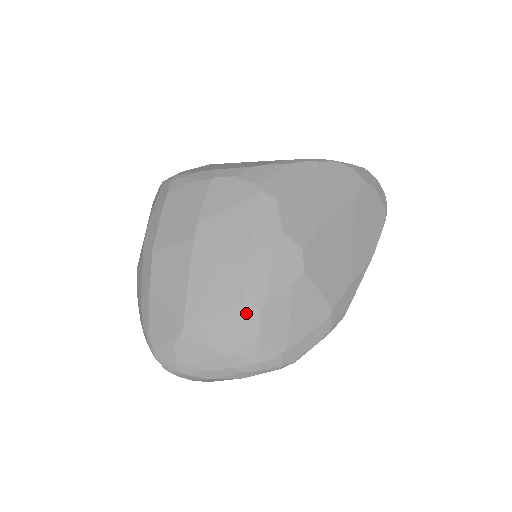
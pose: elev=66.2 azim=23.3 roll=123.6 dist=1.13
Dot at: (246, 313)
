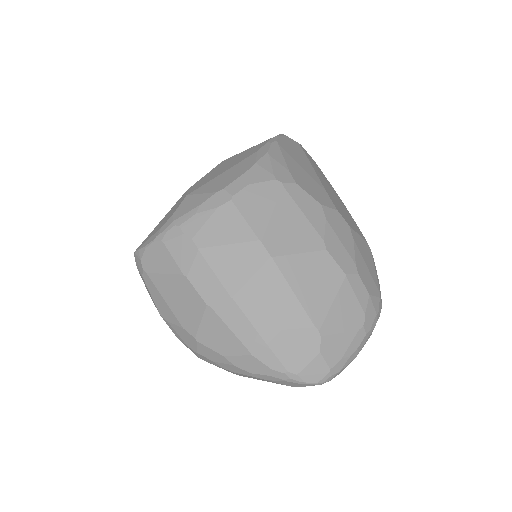
Dot at: (352, 283)
